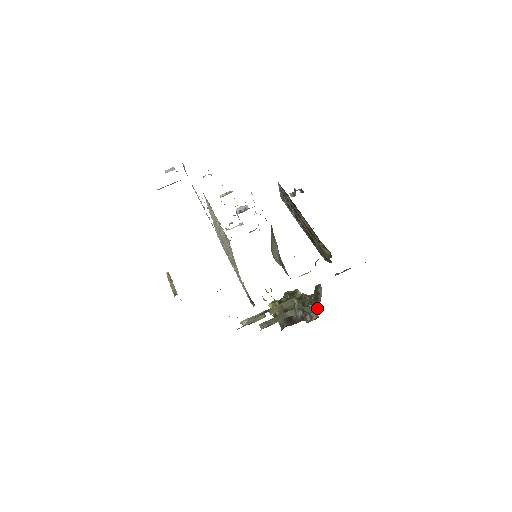
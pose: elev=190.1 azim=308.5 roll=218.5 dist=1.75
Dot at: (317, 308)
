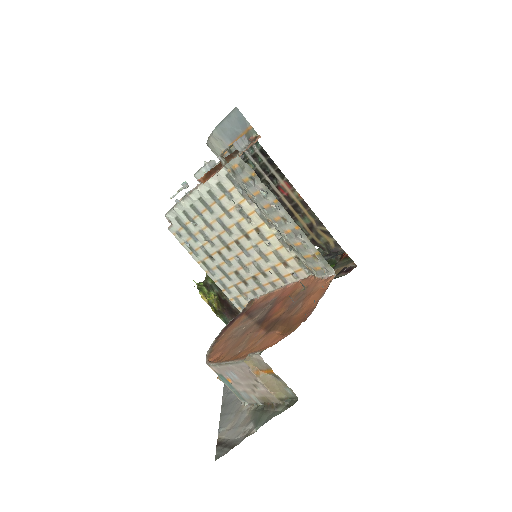
Dot at: occluded
